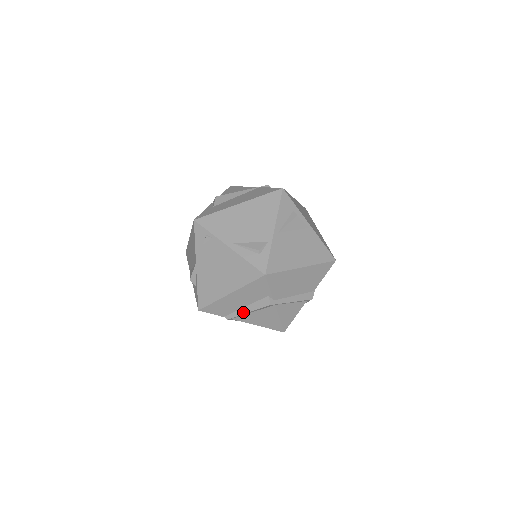
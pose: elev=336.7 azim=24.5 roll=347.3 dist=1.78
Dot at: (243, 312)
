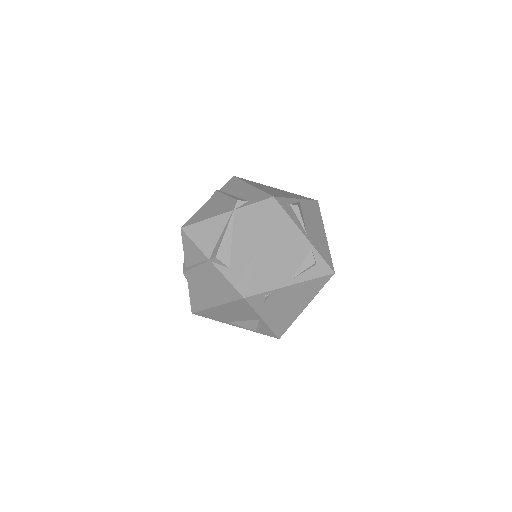
Dot at: occluded
